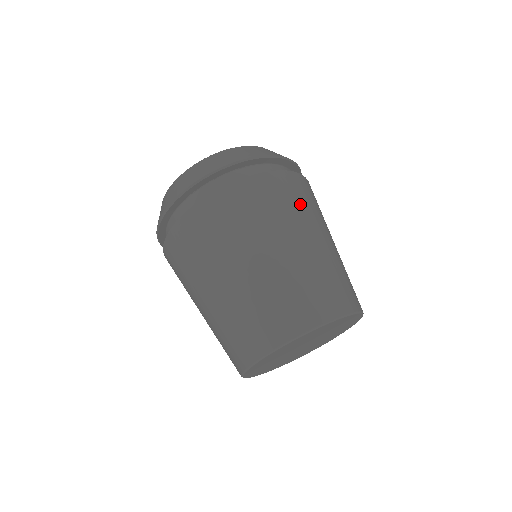
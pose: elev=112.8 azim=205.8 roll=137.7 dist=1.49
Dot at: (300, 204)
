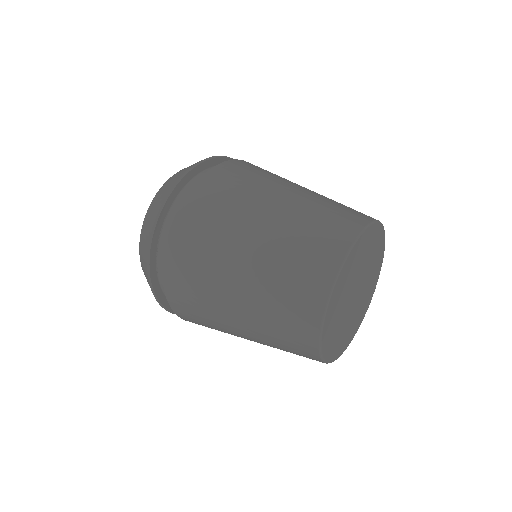
Dot at: (241, 185)
